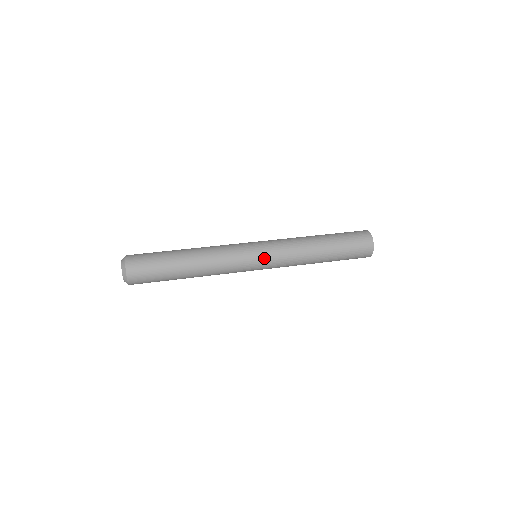
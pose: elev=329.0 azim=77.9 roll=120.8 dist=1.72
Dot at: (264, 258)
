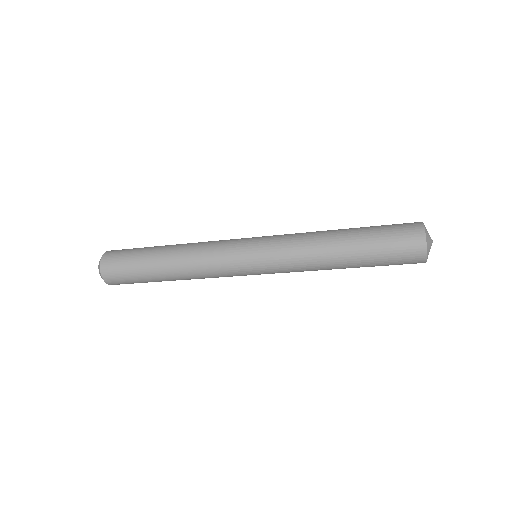
Dot at: (258, 245)
